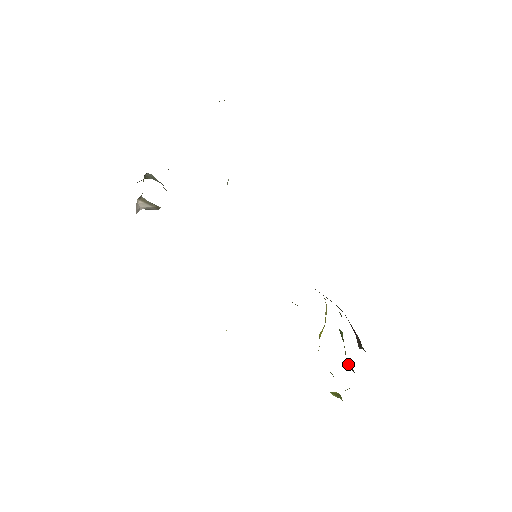
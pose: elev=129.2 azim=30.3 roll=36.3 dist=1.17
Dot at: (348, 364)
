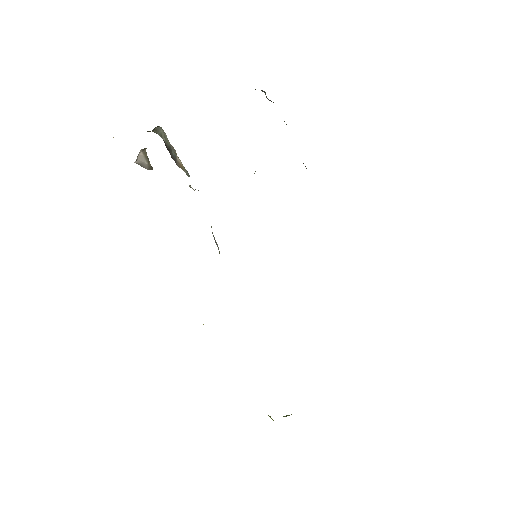
Dot at: occluded
